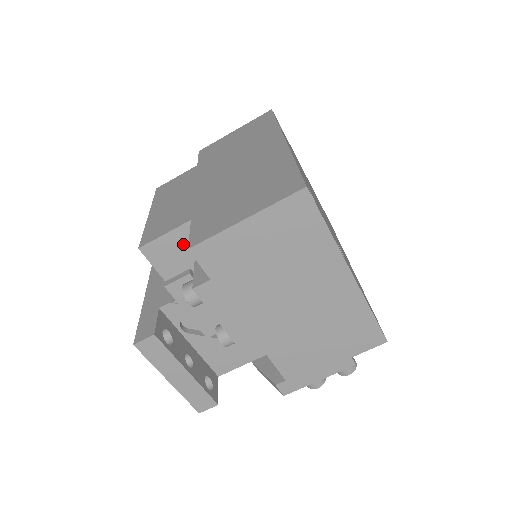
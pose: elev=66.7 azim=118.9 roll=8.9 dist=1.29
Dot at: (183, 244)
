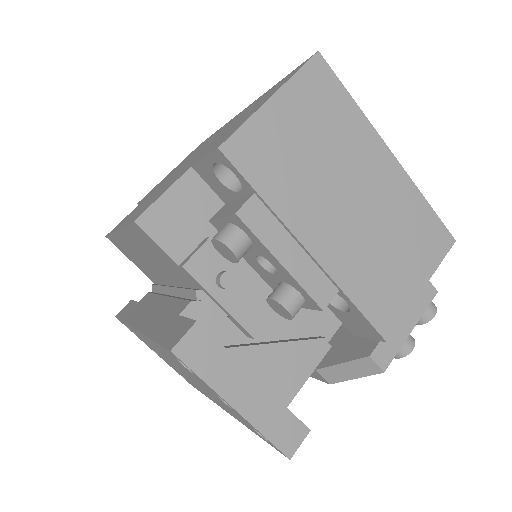
Dot at: (189, 203)
